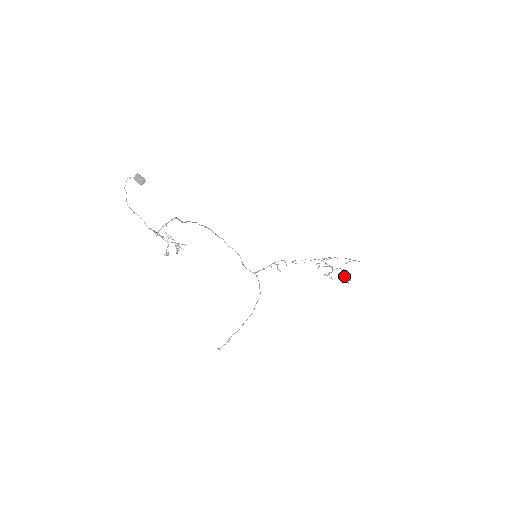
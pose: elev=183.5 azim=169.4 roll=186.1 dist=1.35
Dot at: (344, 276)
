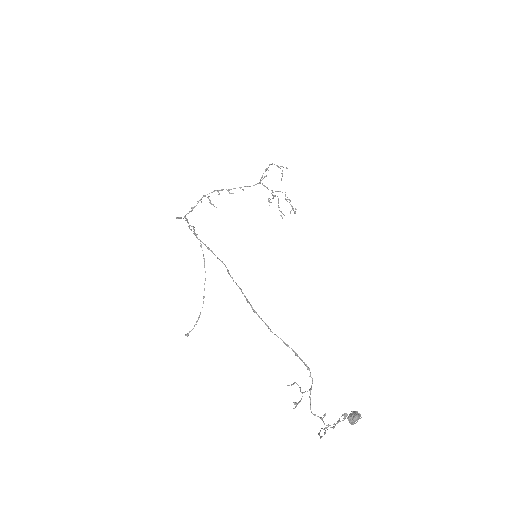
Dot at: (293, 208)
